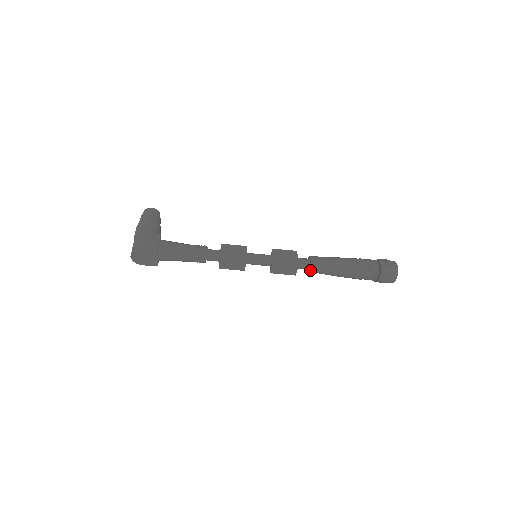
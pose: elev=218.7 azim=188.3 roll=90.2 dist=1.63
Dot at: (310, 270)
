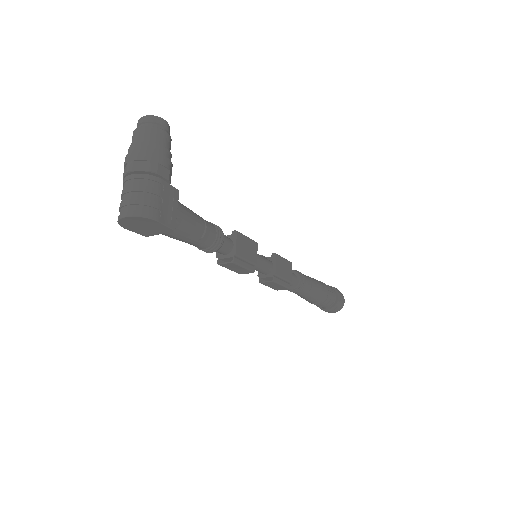
Dot at: (292, 289)
